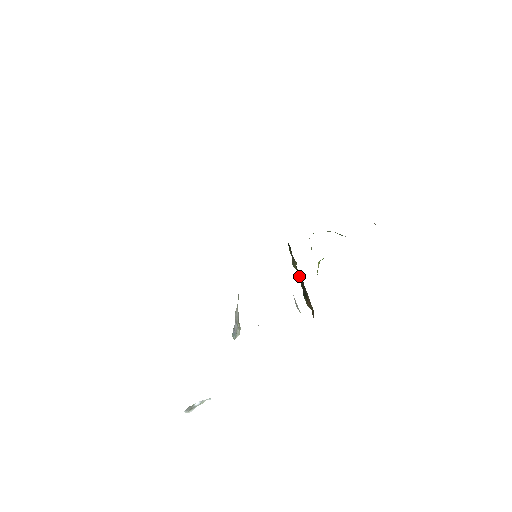
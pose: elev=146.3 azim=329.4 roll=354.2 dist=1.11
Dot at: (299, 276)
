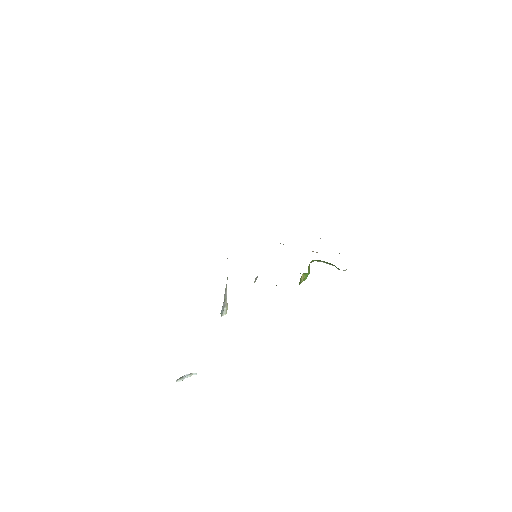
Dot at: occluded
